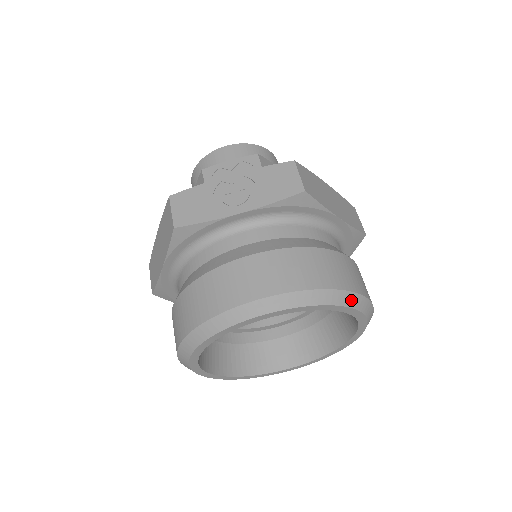
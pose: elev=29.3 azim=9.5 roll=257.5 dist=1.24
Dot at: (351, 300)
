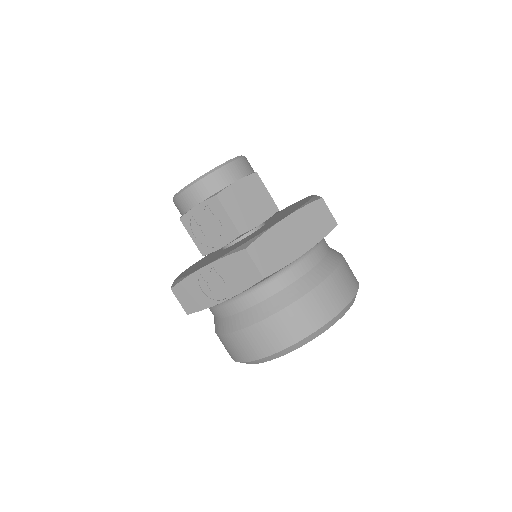
Dot at: (329, 325)
